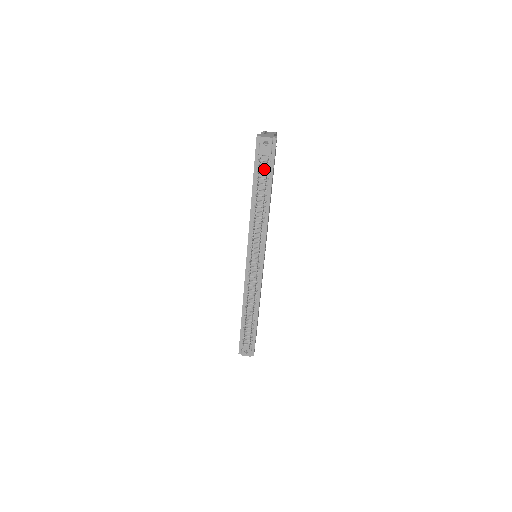
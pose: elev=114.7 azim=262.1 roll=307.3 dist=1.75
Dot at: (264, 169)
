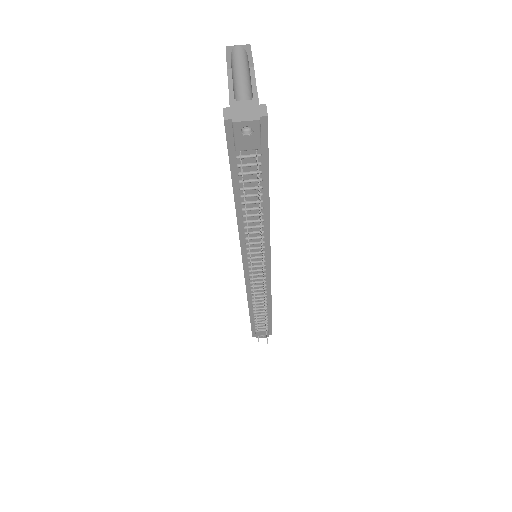
Dot at: (250, 167)
